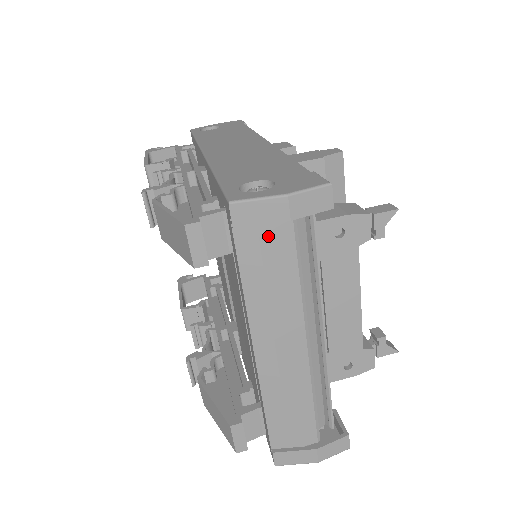
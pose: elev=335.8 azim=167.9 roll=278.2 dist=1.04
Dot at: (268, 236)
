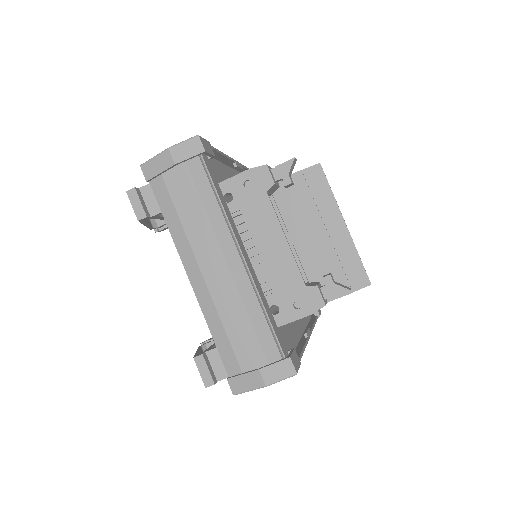
Dot at: (172, 183)
